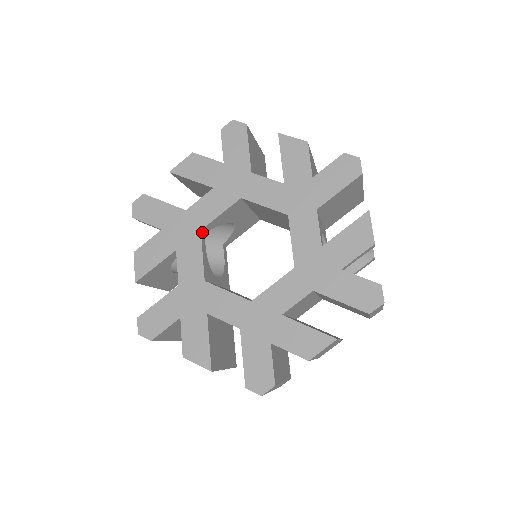
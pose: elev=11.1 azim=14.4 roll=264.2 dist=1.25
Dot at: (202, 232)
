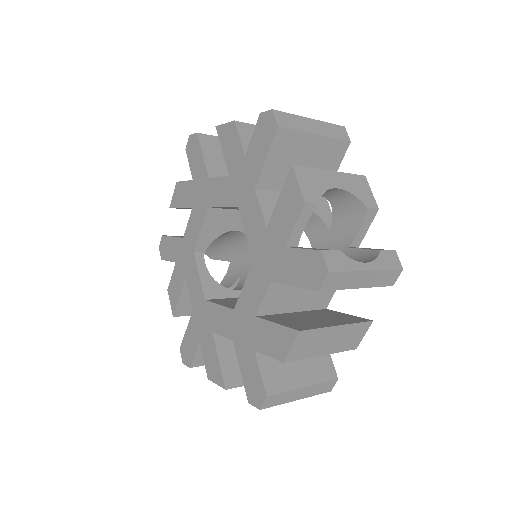
Dot at: (197, 253)
